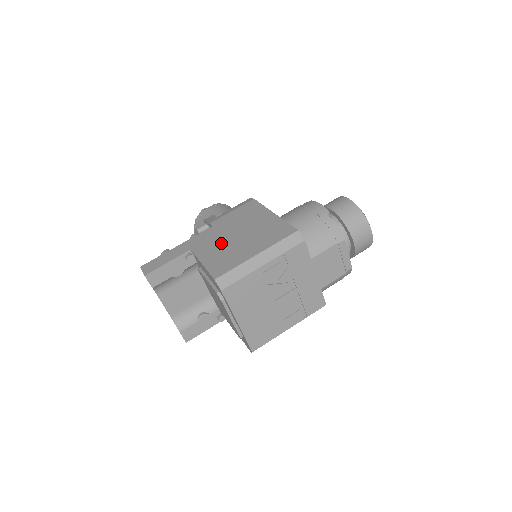
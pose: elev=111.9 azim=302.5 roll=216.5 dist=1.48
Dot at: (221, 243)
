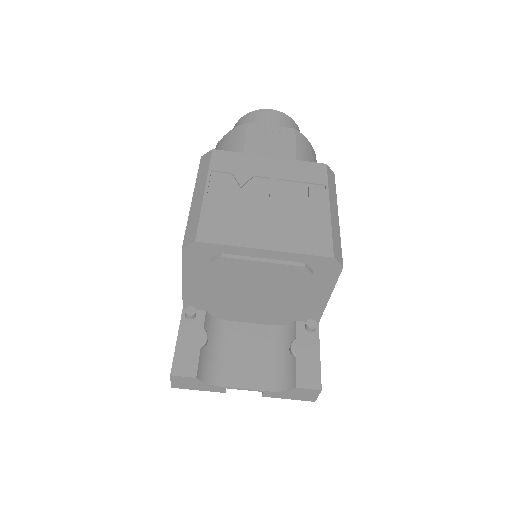
Dot at: occluded
